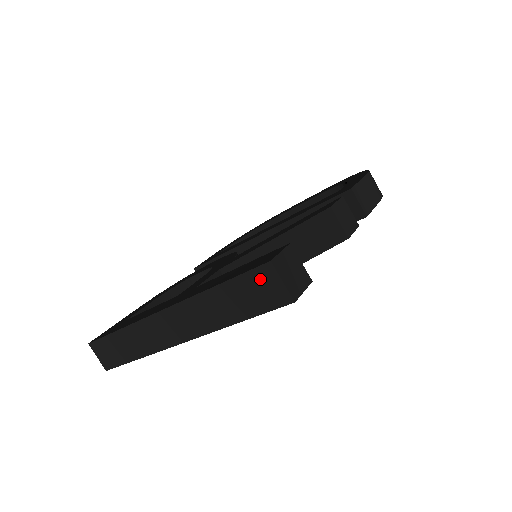
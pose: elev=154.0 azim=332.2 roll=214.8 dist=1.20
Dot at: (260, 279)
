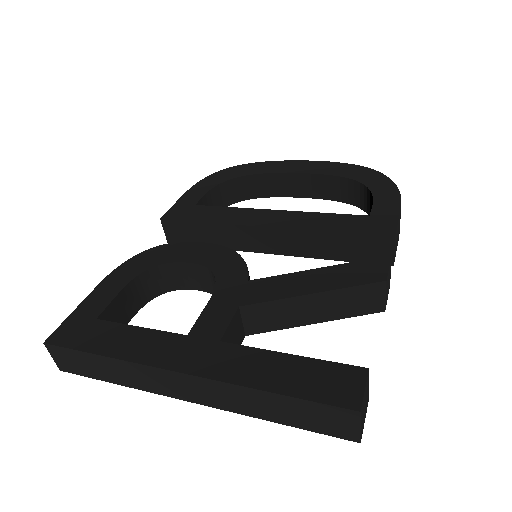
Dot at: (335, 415)
